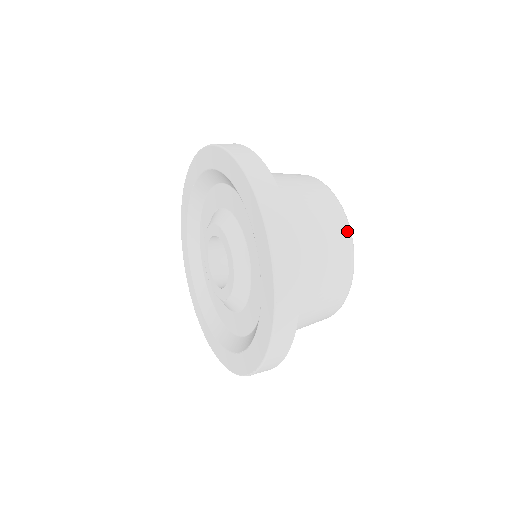
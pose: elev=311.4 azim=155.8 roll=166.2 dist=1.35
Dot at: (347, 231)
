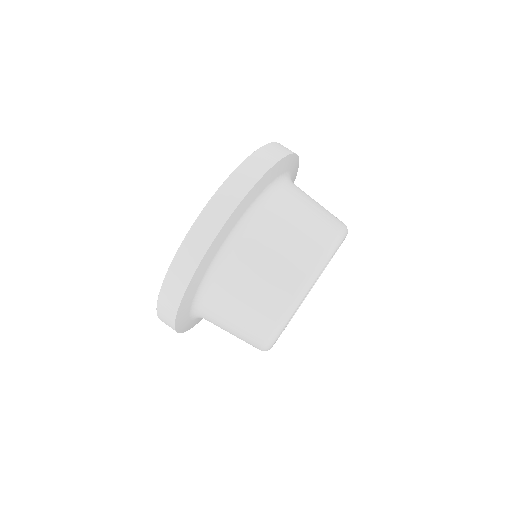
Dot at: (290, 299)
